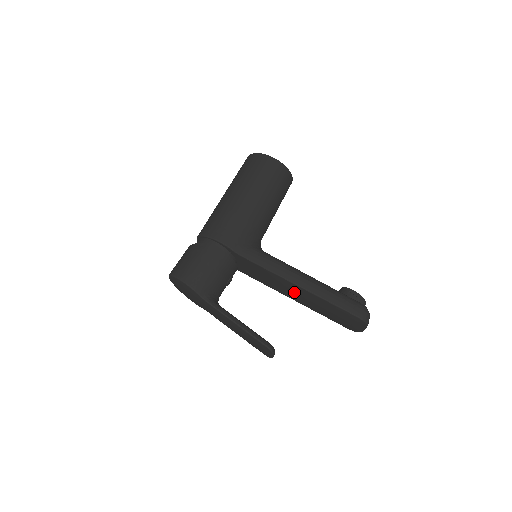
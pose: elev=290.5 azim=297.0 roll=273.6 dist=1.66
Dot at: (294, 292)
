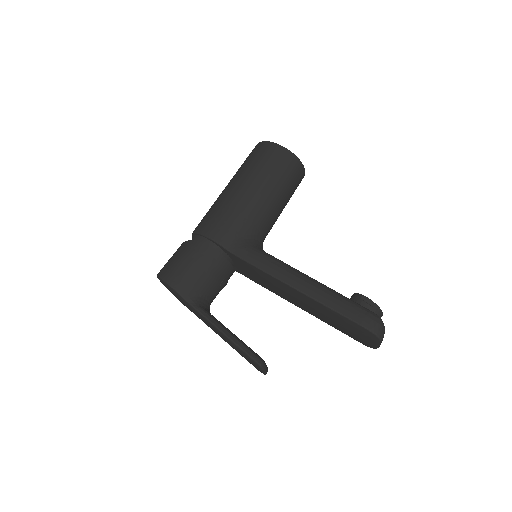
Dot at: (296, 298)
